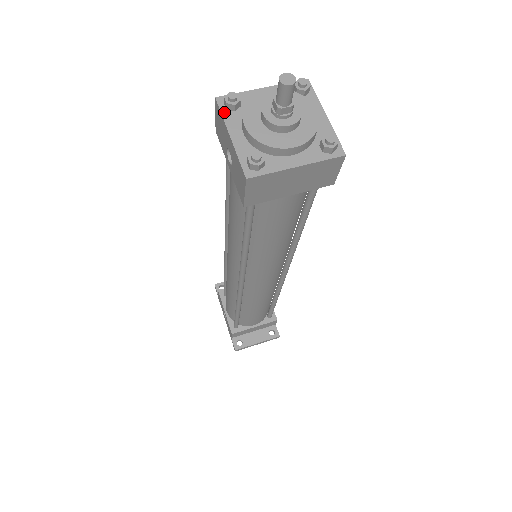
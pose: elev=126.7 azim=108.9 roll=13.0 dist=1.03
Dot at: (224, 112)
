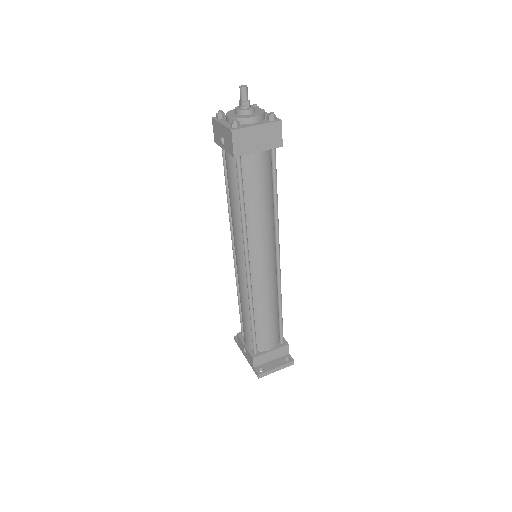
Dot at: (217, 119)
